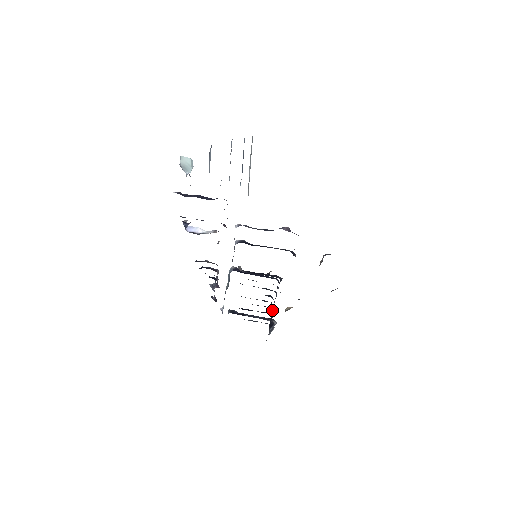
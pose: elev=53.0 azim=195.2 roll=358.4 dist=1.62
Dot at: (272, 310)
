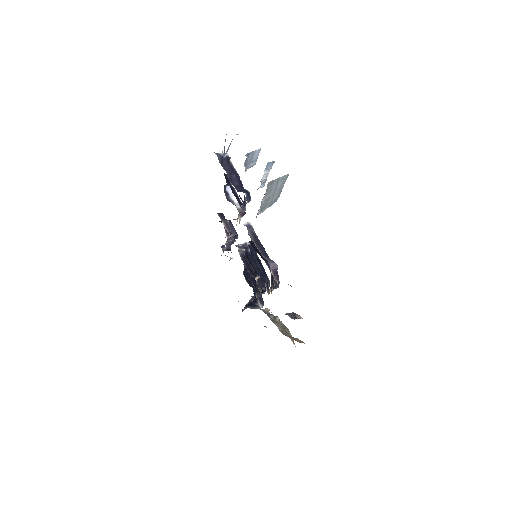
Dot at: (254, 298)
